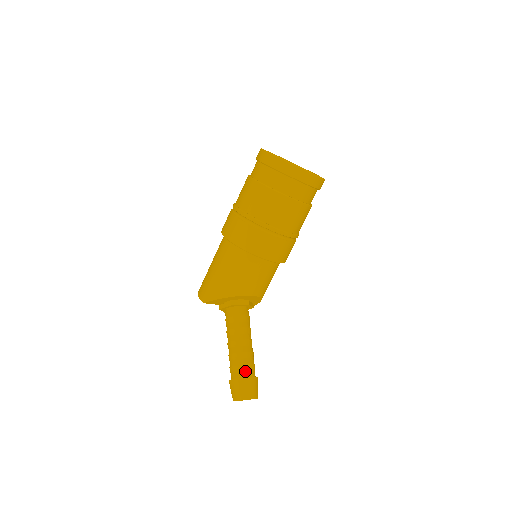
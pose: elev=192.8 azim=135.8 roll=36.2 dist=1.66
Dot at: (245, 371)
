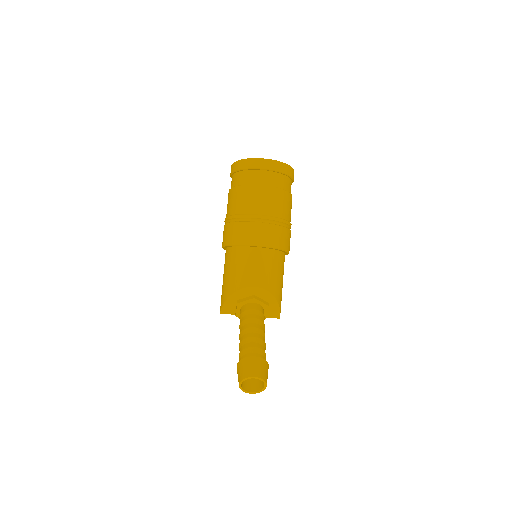
Dot at: (247, 354)
